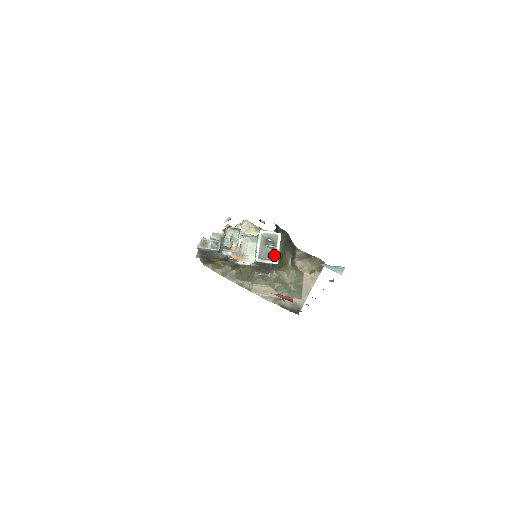
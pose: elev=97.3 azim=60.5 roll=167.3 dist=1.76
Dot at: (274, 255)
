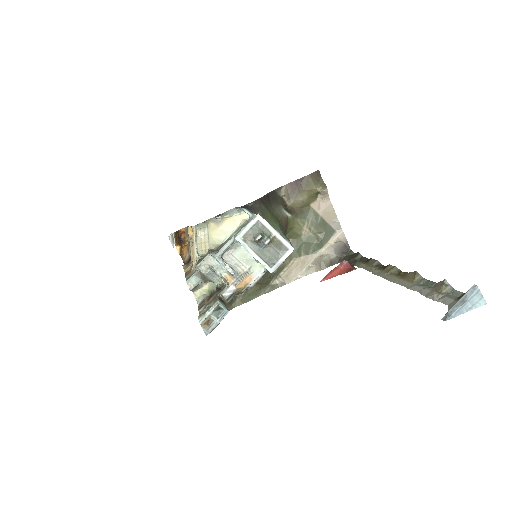
Dot at: (280, 245)
